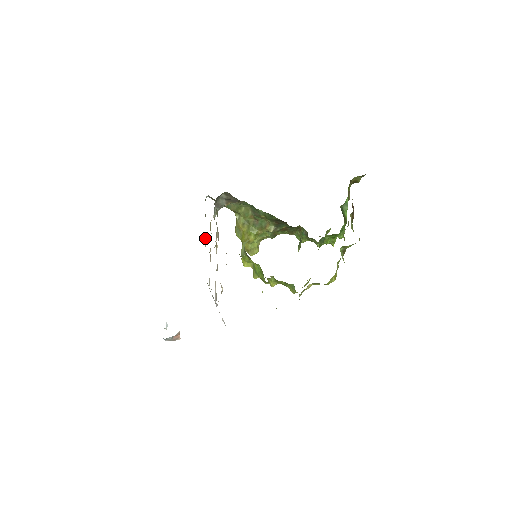
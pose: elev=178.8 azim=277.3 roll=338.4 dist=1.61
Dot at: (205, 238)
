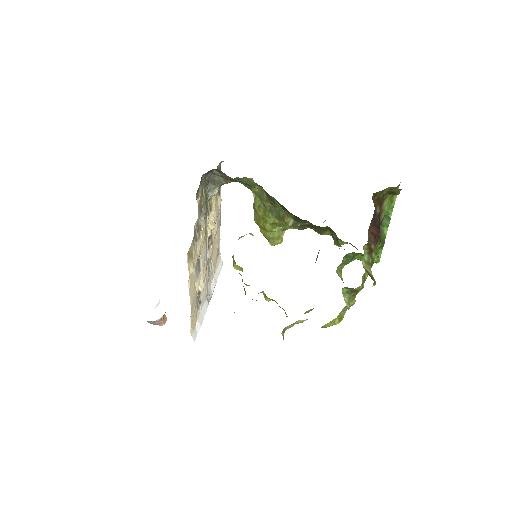
Dot at: (219, 211)
